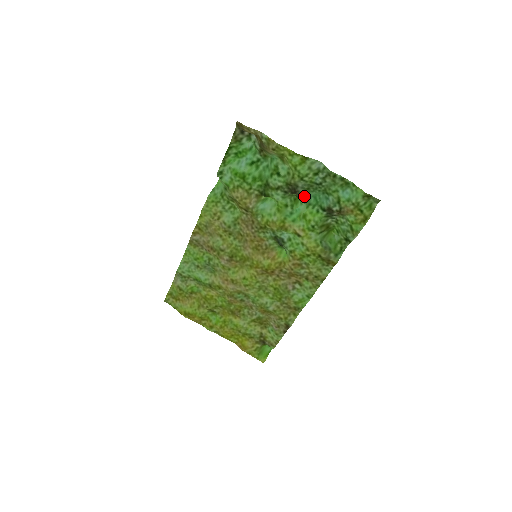
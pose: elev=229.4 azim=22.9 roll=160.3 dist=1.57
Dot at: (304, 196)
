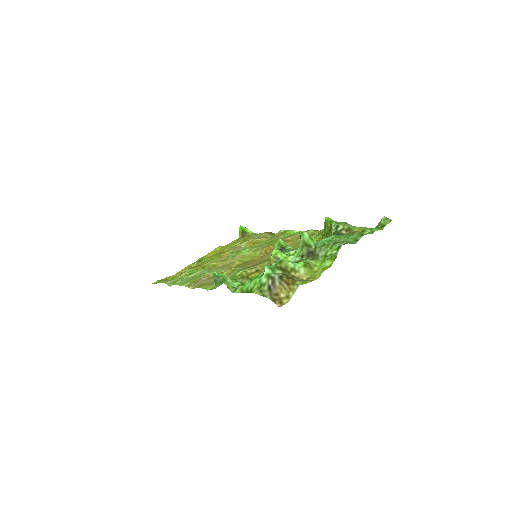
Dot at: (317, 245)
